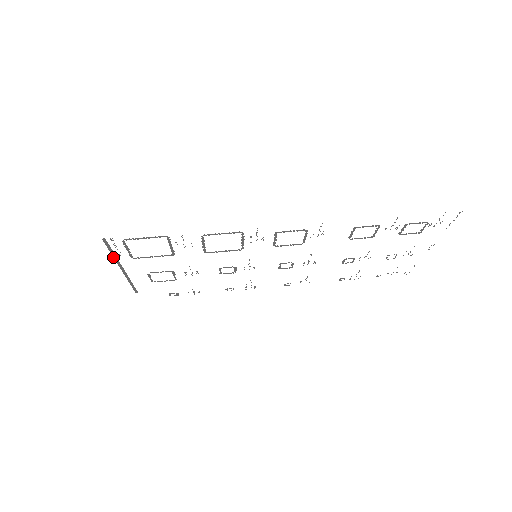
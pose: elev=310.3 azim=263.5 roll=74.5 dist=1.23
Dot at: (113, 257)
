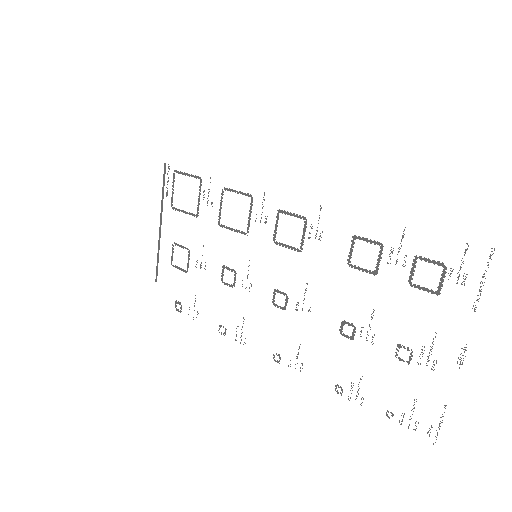
Dot at: (162, 199)
